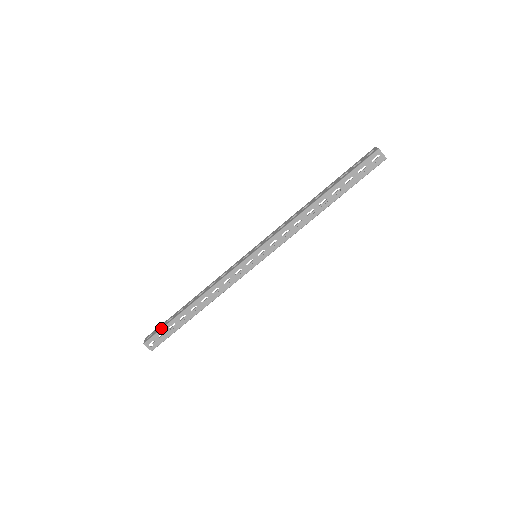
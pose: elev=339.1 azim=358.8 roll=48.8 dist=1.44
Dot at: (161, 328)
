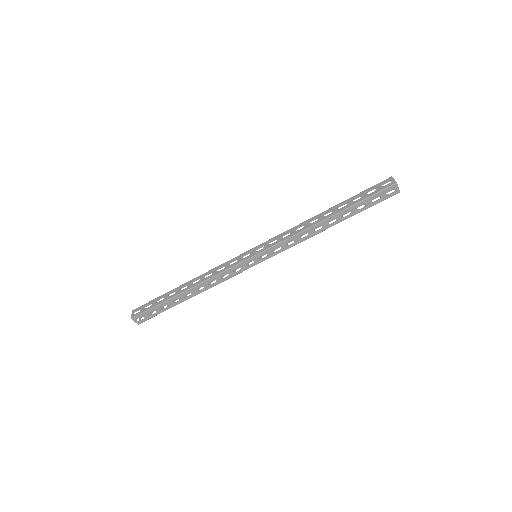
Dot at: (151, 307)
